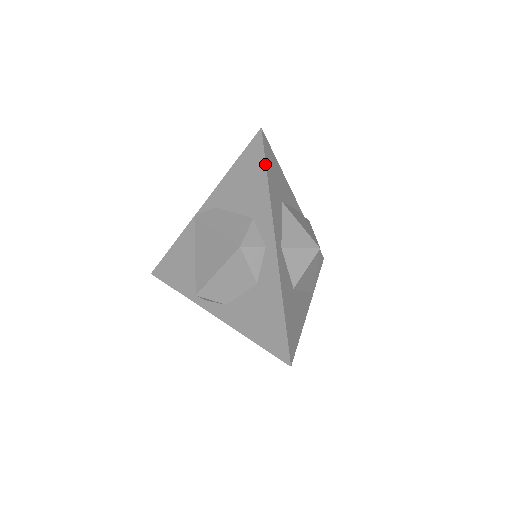
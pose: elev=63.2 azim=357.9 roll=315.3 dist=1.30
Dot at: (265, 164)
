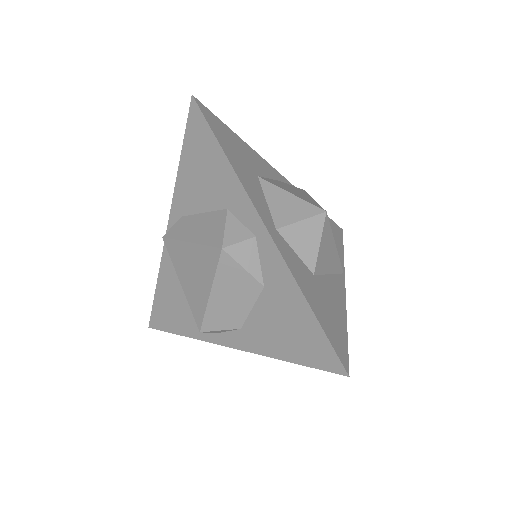
Dot at: (214, 135)
